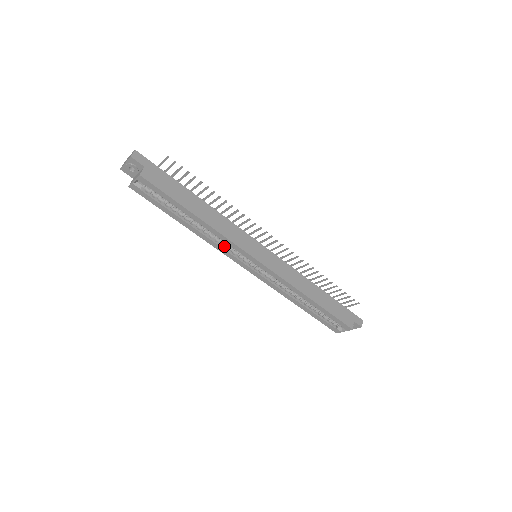
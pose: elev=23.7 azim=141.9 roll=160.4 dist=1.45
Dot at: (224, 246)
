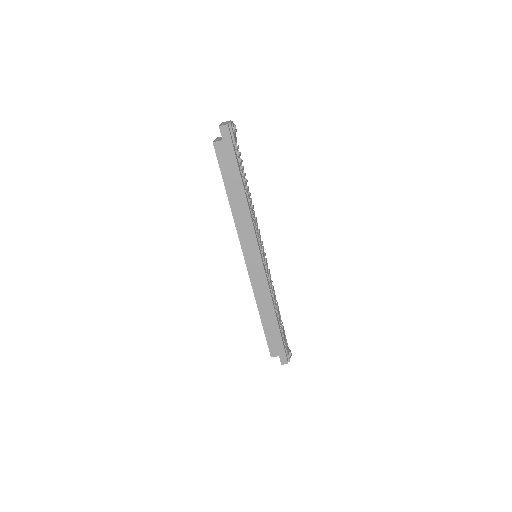
Dot at: occluded
